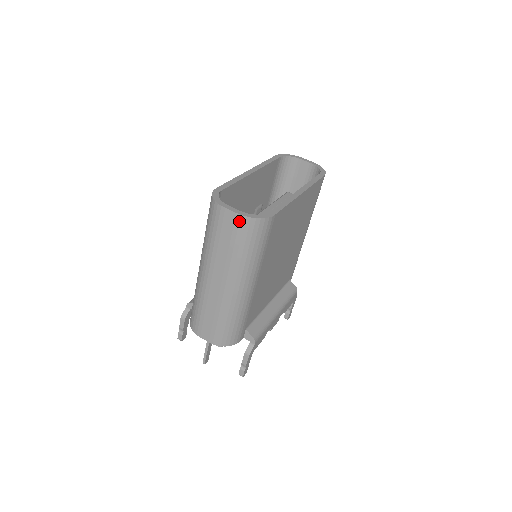
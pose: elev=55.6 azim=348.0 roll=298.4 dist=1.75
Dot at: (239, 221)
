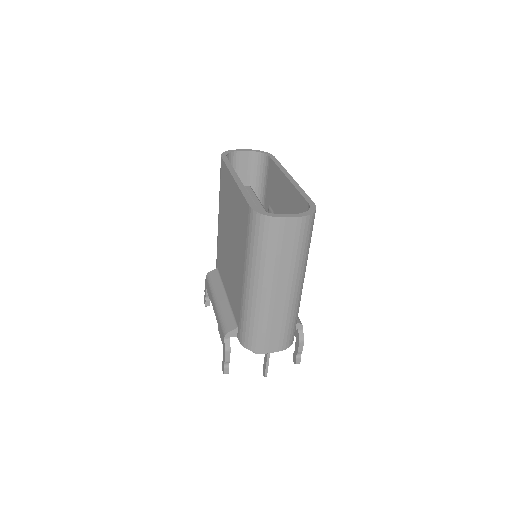
Dot at: (301, 223)
